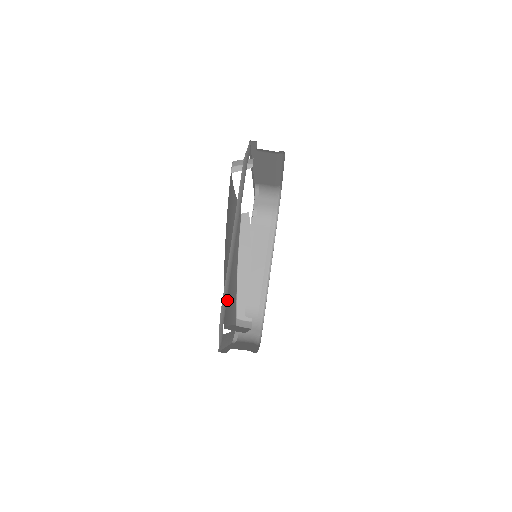
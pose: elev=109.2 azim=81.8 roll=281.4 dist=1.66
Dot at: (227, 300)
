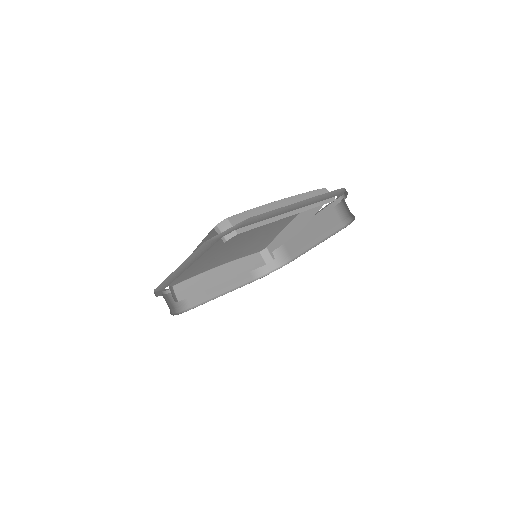
Dot at: (218, 259)
